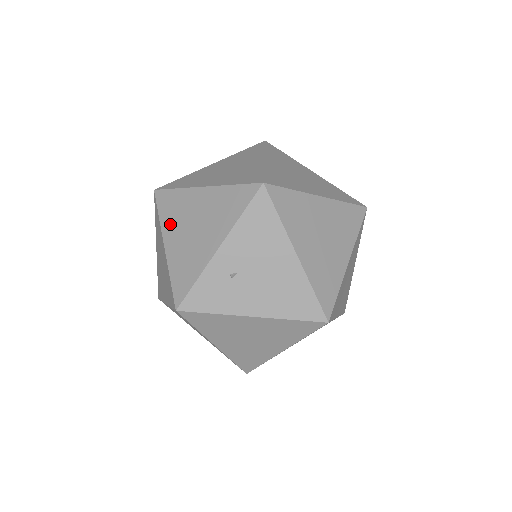
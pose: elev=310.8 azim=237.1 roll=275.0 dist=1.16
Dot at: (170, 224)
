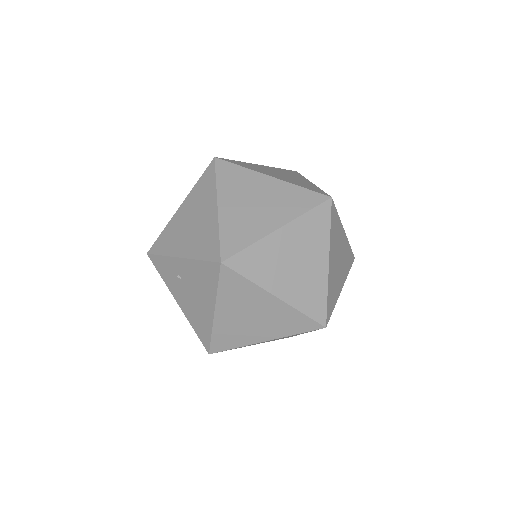
Dot at: (192, 198)
